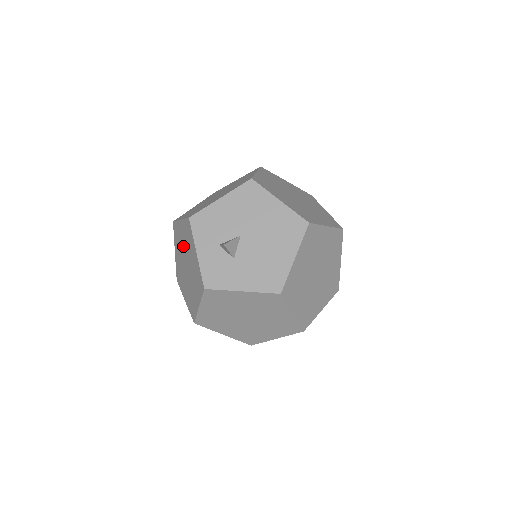
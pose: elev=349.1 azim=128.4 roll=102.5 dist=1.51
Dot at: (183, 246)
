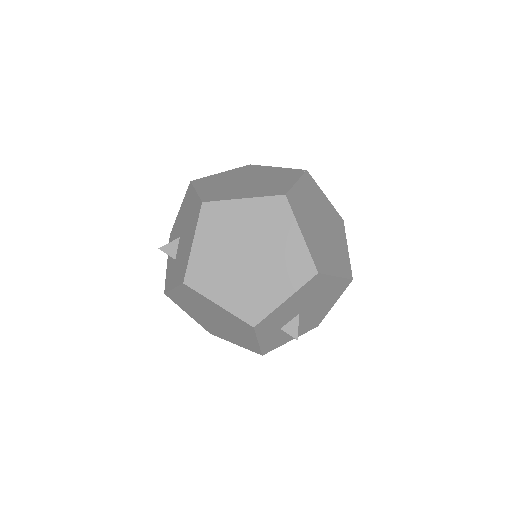
Dot at: occluded
